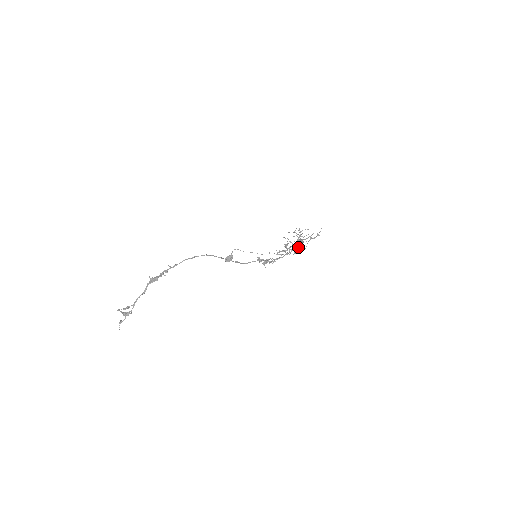
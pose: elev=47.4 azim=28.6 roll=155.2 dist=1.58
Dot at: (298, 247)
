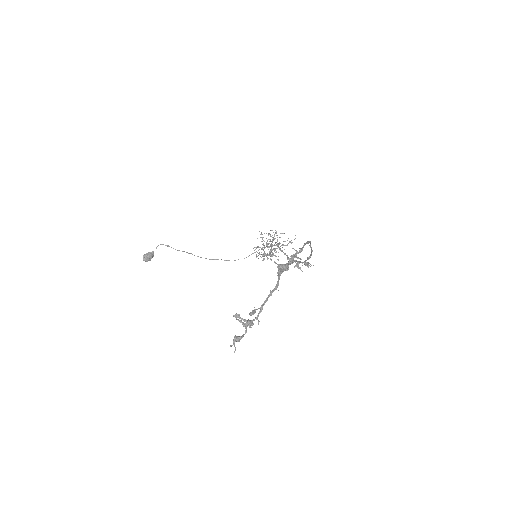
Dot at: occluded
